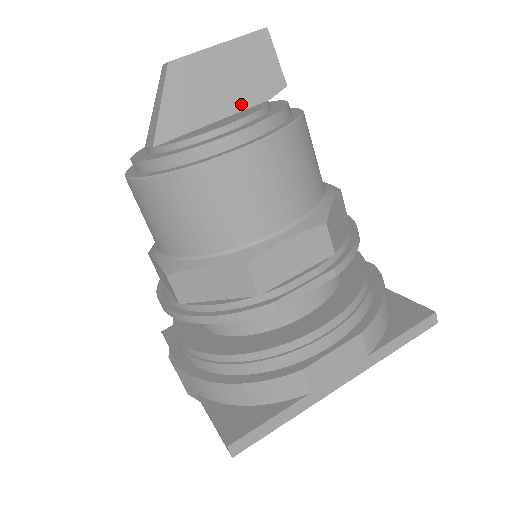
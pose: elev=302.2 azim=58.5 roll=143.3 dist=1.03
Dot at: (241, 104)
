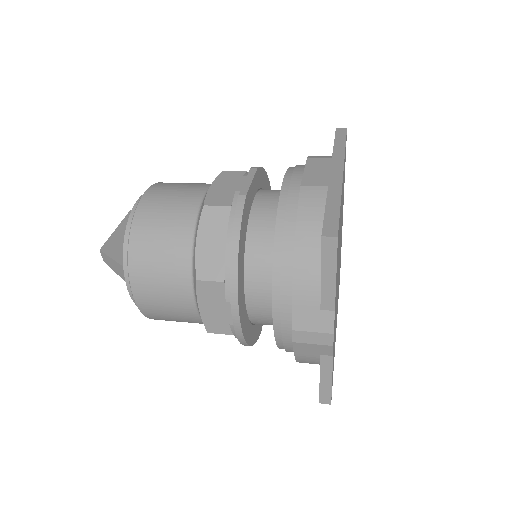
Dot at: occluded
